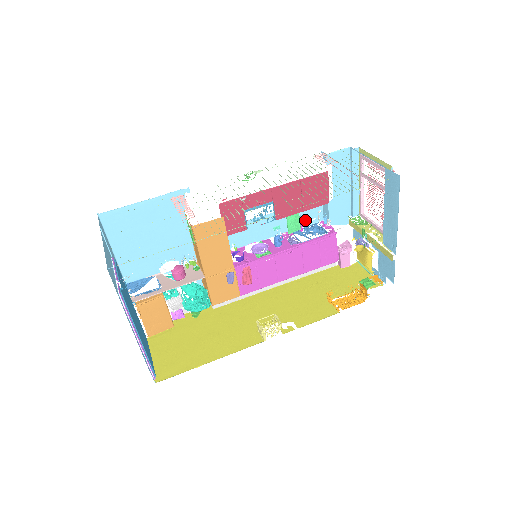
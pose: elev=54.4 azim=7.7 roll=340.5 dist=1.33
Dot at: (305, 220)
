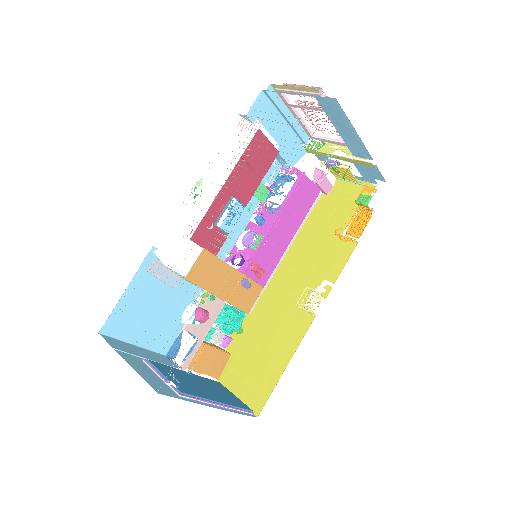
Dot at: (267, 180)
